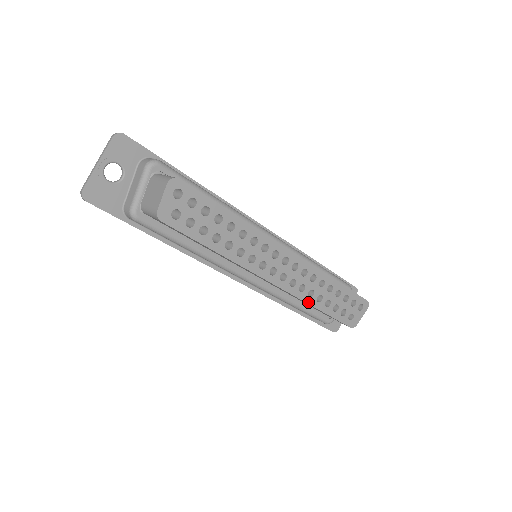
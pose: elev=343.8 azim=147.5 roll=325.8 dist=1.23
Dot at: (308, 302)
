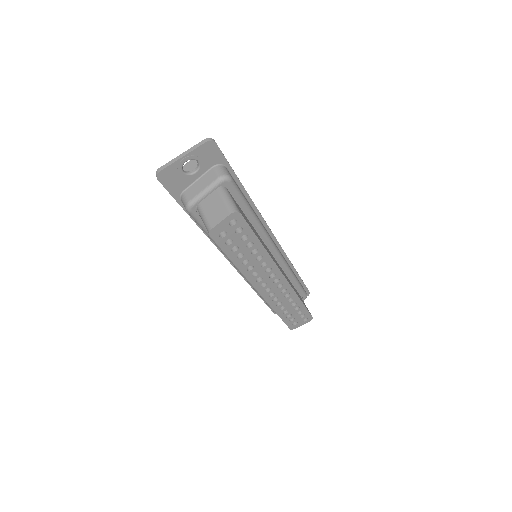
Dot at: (273, 308)
